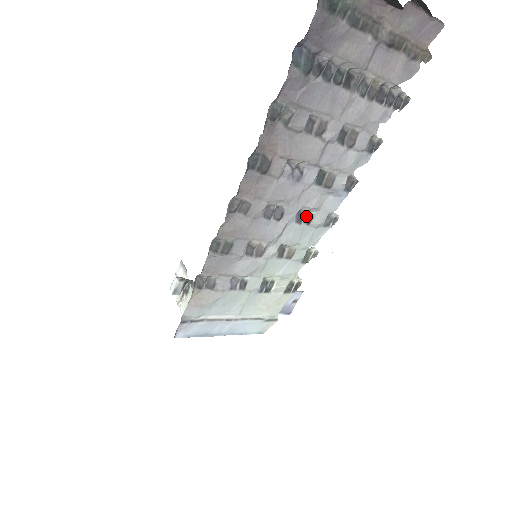
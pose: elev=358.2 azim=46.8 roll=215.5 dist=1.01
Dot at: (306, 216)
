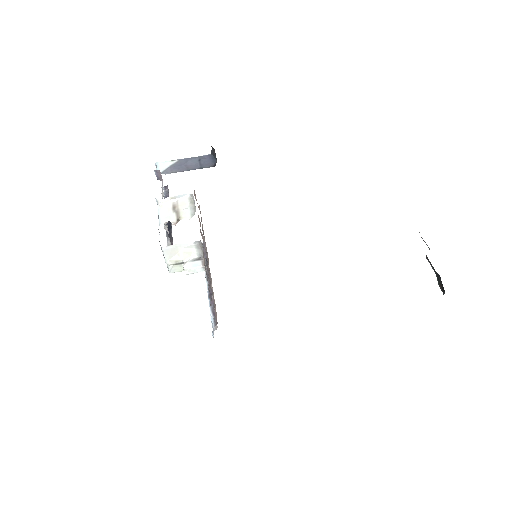
Dot at: occluded
